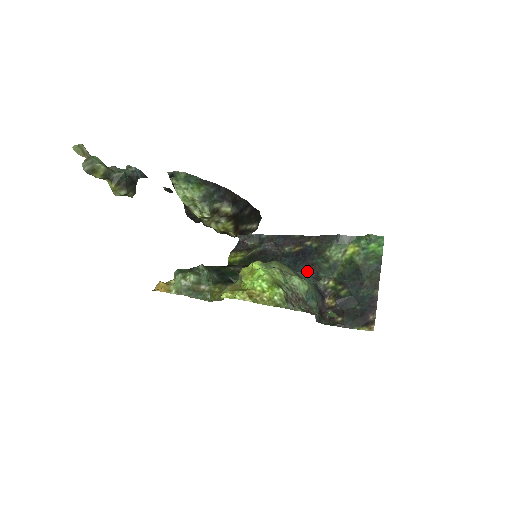
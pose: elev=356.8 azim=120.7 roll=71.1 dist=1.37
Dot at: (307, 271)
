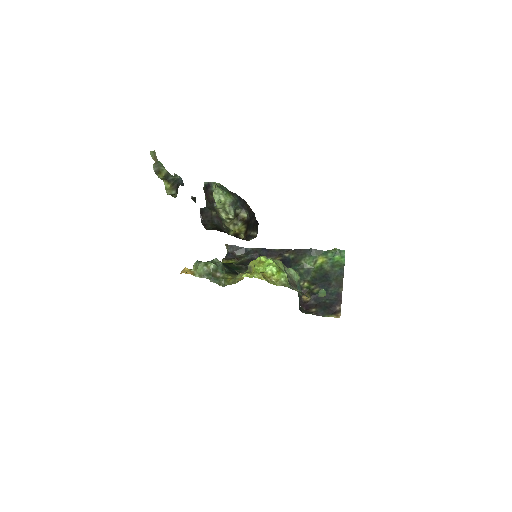
Dot at: occluded
